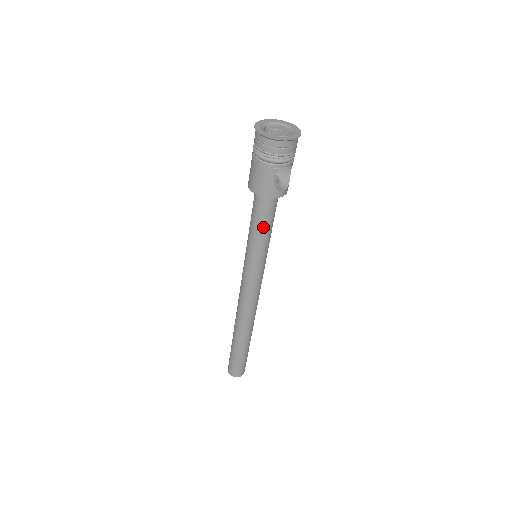
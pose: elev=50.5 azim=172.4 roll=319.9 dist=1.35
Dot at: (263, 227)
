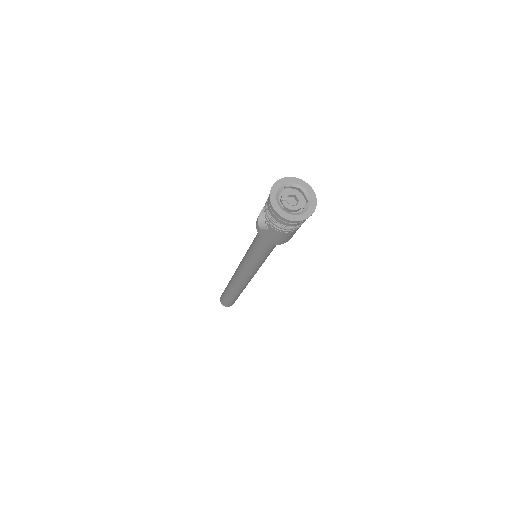
Dot at: occluded
